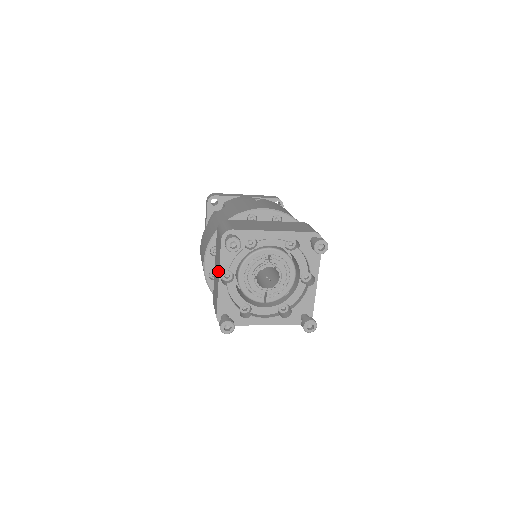
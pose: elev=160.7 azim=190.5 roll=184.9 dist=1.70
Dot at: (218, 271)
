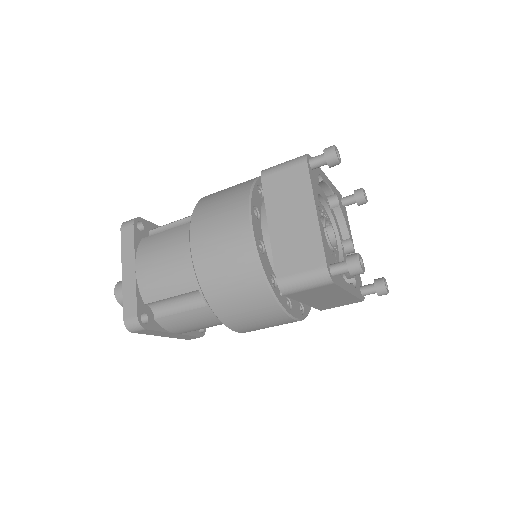
Dot at: (308, 204)
